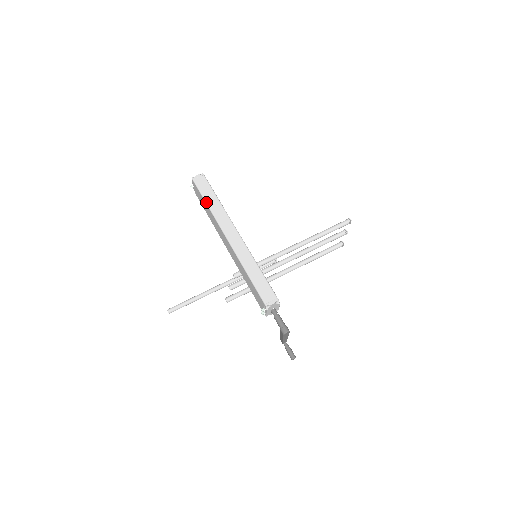
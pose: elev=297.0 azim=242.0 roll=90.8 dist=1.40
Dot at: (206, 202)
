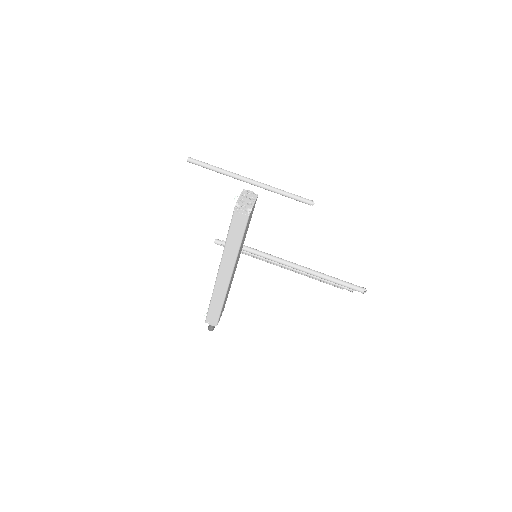
Dot at: (227, 239)
